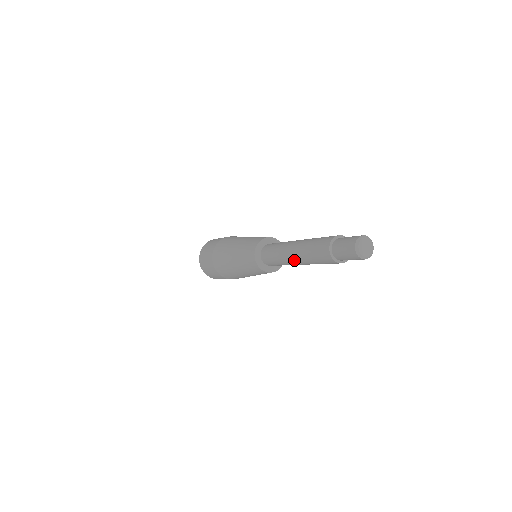
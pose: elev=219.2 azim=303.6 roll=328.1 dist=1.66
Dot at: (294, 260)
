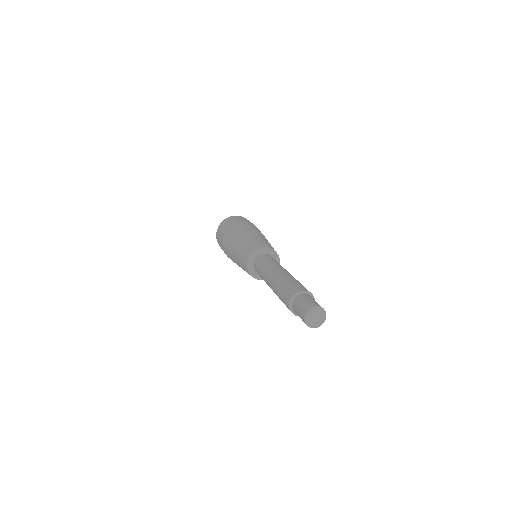
Dot at: occluded
